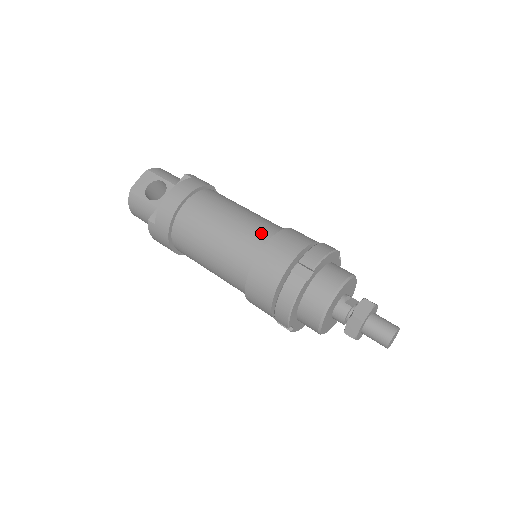
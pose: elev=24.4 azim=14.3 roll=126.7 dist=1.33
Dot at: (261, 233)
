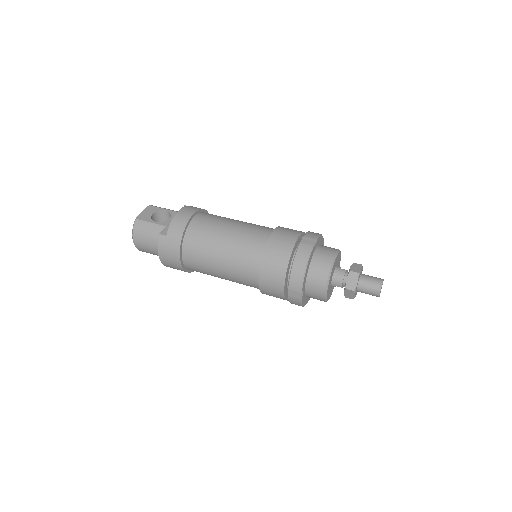
Dot at: (265, 228)
